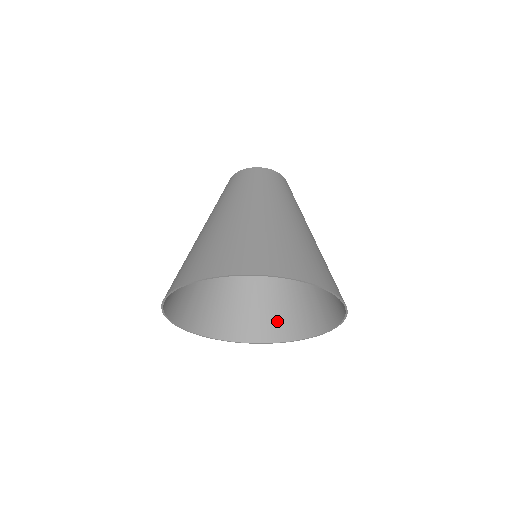
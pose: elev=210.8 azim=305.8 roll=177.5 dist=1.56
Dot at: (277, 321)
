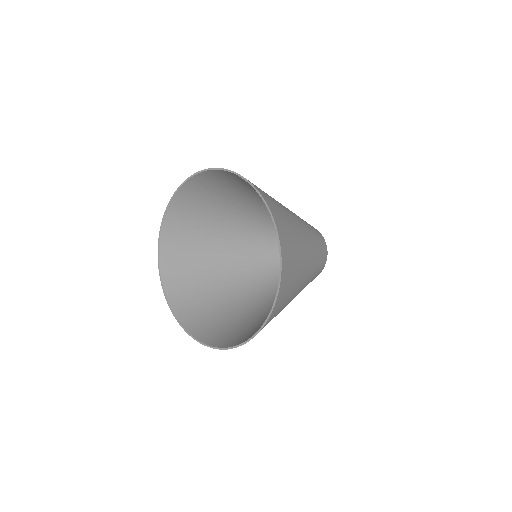
Dot at: (196, 310)
